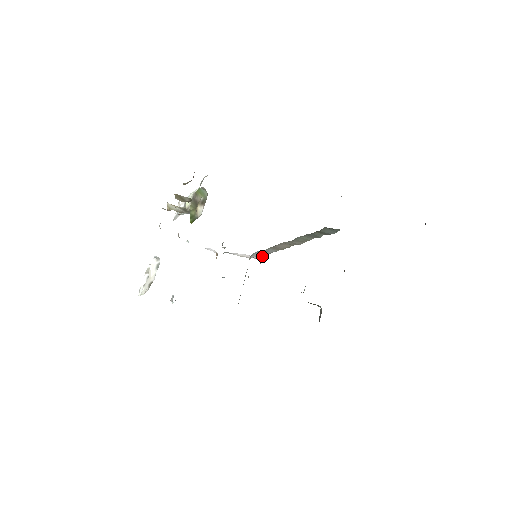
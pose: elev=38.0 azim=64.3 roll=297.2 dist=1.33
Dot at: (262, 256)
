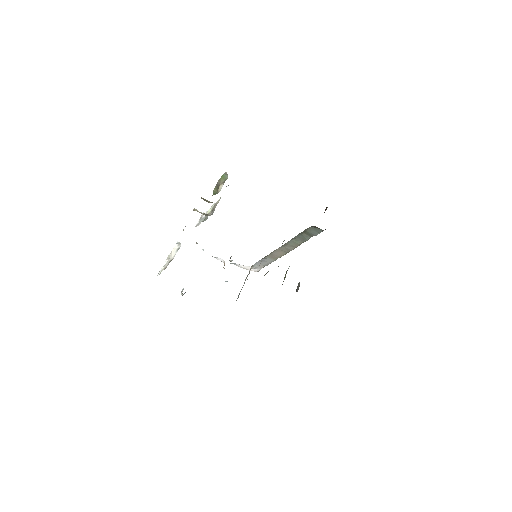
Dot at: (261, 268)
